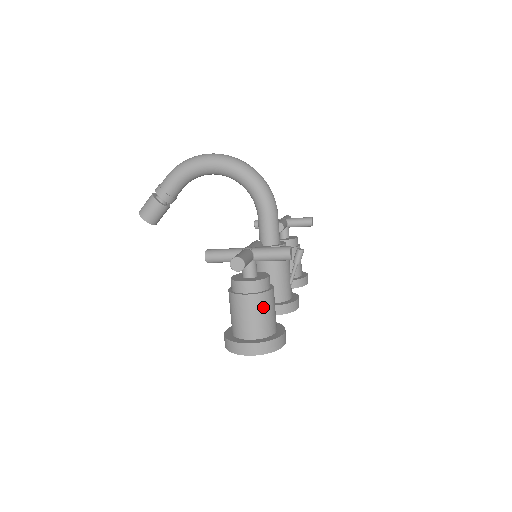
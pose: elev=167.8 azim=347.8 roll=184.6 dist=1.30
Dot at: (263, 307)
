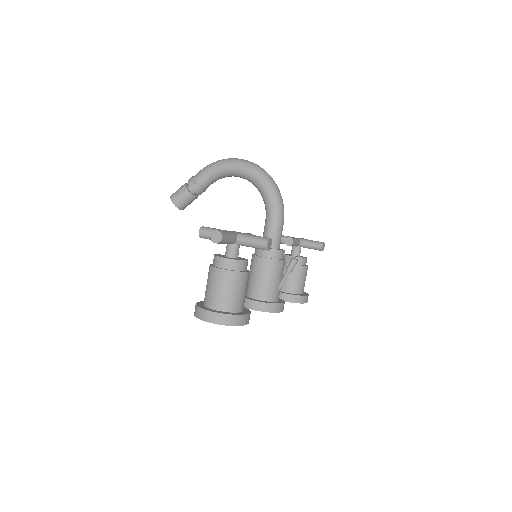
Dot at: (232, 284)
